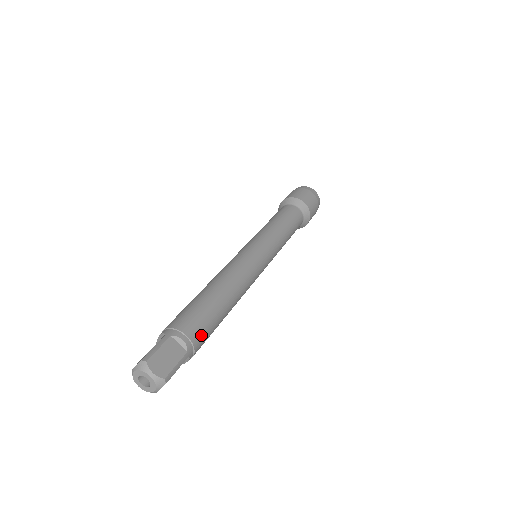
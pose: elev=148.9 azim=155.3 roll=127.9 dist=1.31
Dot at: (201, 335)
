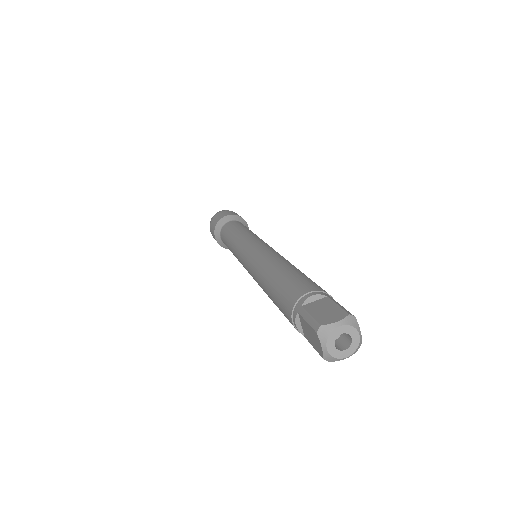
Dot at: (315, 285)
